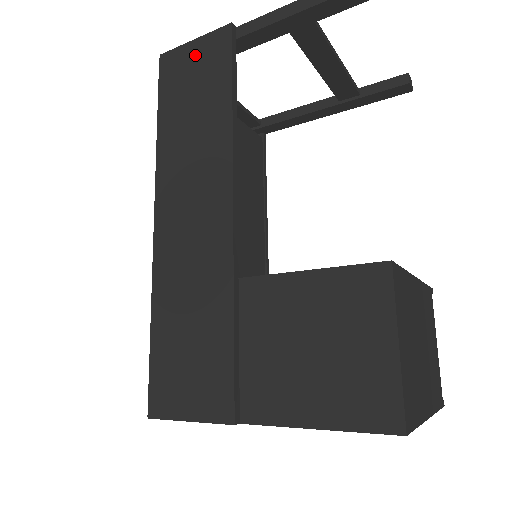
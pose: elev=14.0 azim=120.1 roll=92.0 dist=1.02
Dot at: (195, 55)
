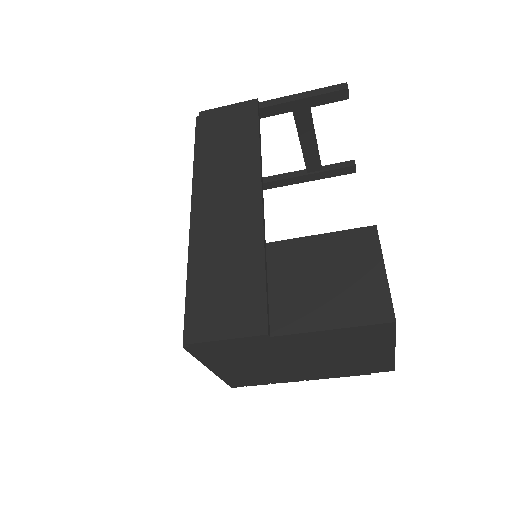
Dot at: (229, 113)
